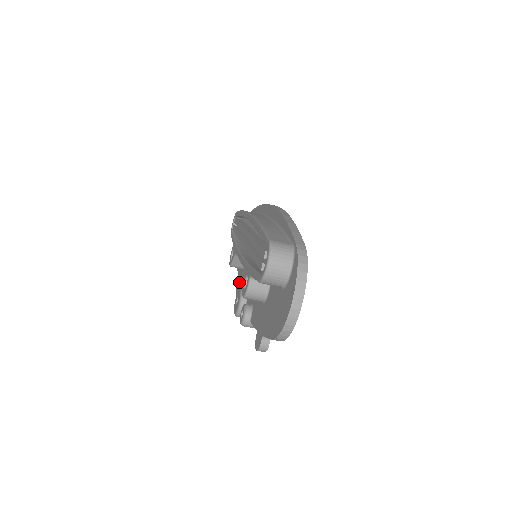
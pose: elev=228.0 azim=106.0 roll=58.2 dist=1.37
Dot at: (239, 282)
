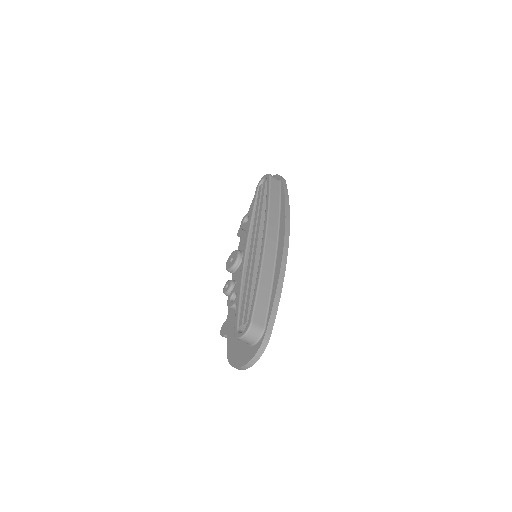
Dot at: occluded
